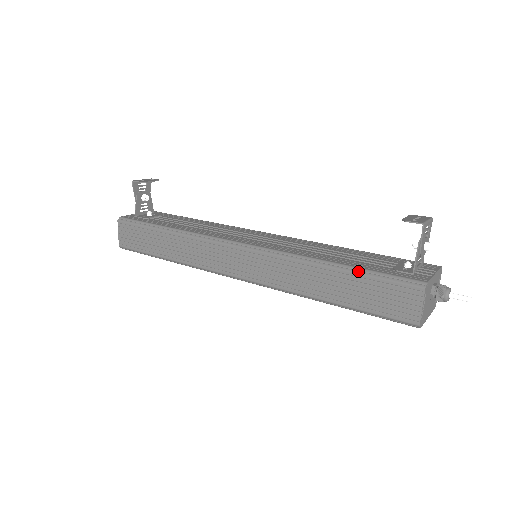
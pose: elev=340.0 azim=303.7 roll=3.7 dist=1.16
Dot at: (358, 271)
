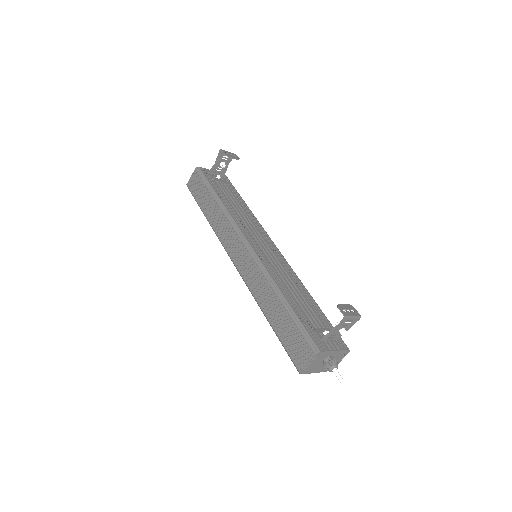
Dot at: (292, 314)
